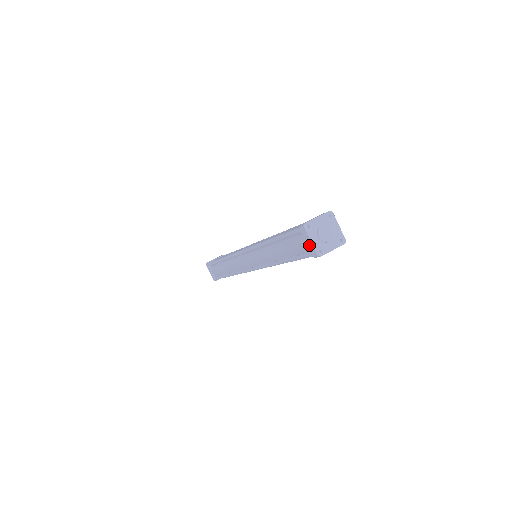
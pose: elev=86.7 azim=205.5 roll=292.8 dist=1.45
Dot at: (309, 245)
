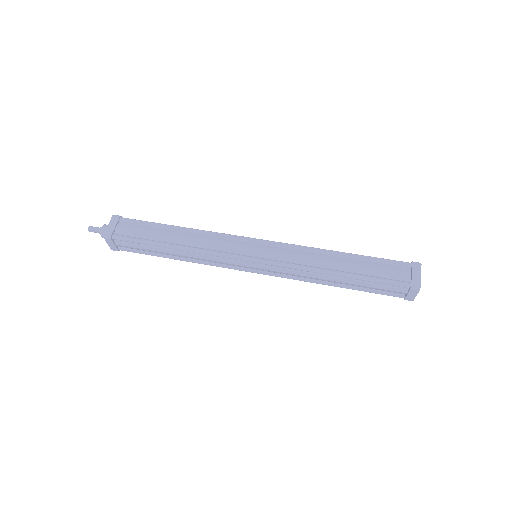
Dot at: (410, 296)
